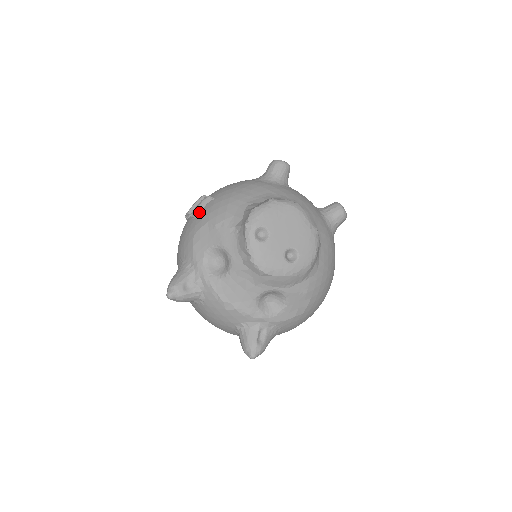
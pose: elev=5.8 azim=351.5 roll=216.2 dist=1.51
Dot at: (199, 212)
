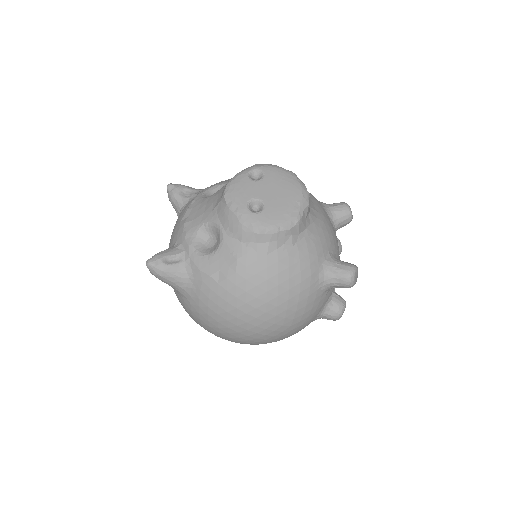
Dot at: occluded
